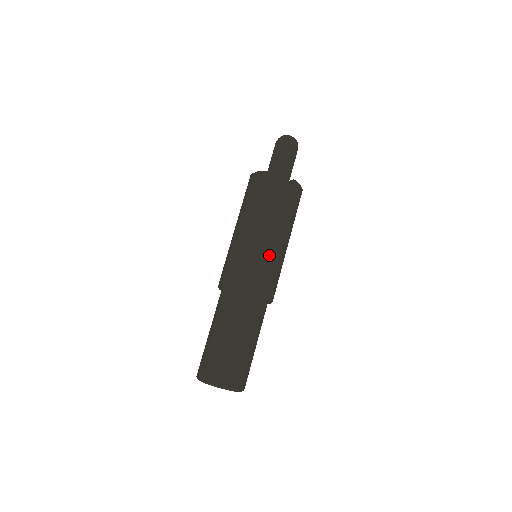
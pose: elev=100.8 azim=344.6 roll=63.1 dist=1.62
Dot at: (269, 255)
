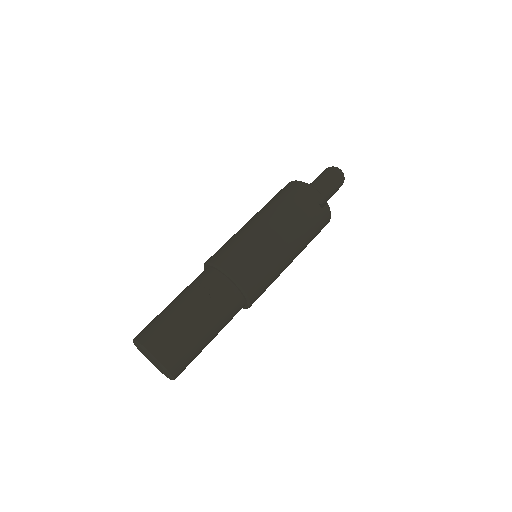
Dot at: (271, 254)
